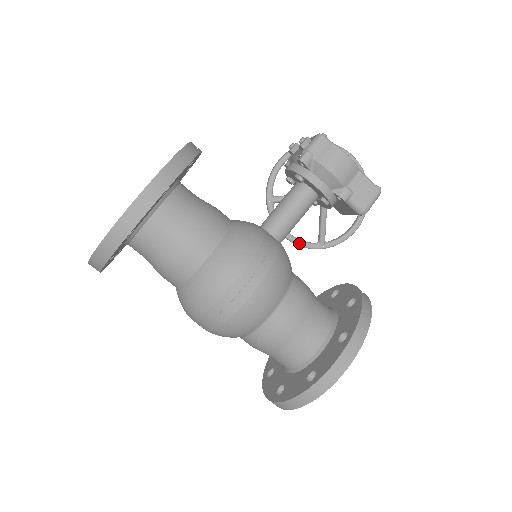
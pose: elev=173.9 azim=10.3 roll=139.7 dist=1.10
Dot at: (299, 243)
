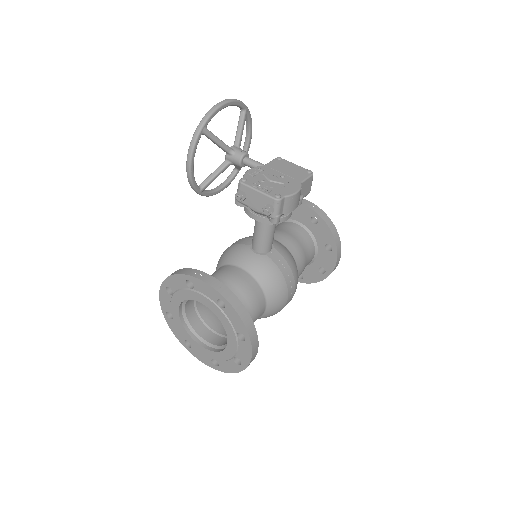
Dot at: occluded
